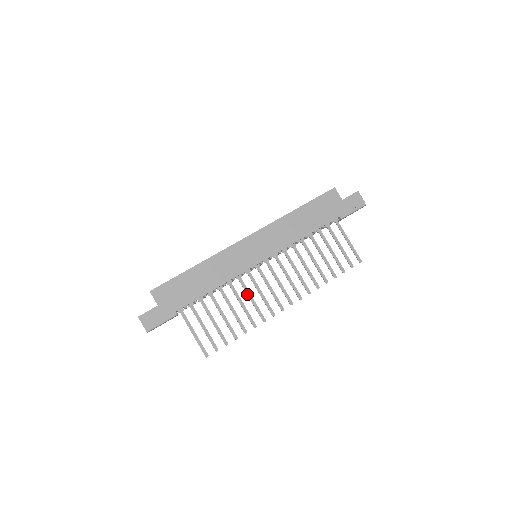
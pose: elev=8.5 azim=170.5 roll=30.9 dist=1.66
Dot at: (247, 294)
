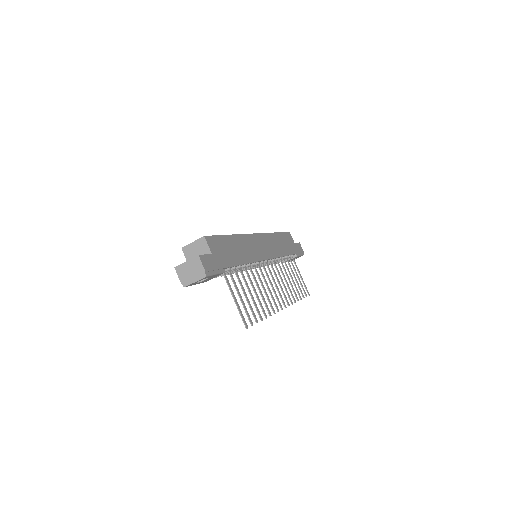
Dot at: (261, 283)
